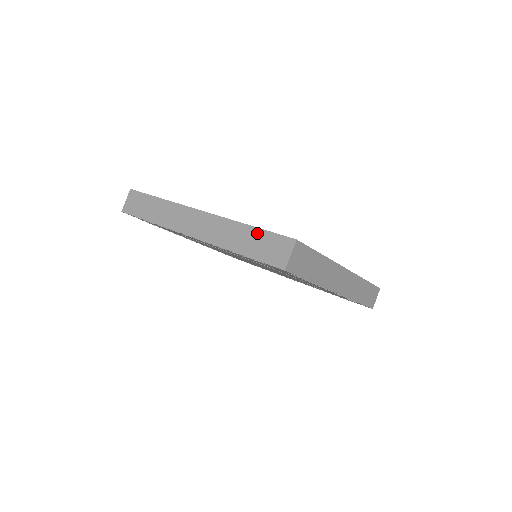
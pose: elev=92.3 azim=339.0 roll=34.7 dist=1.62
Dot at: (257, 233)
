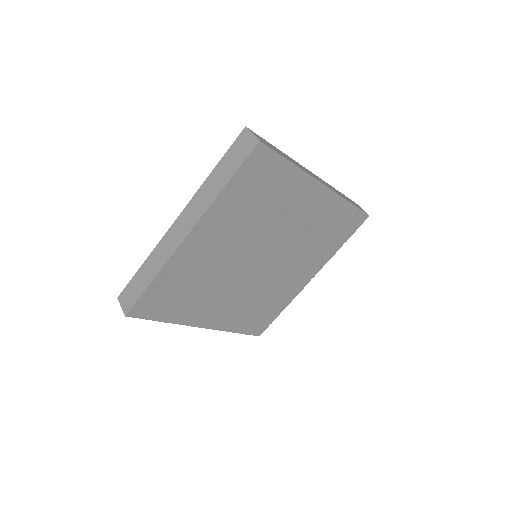
Dot at: (222, 163)
